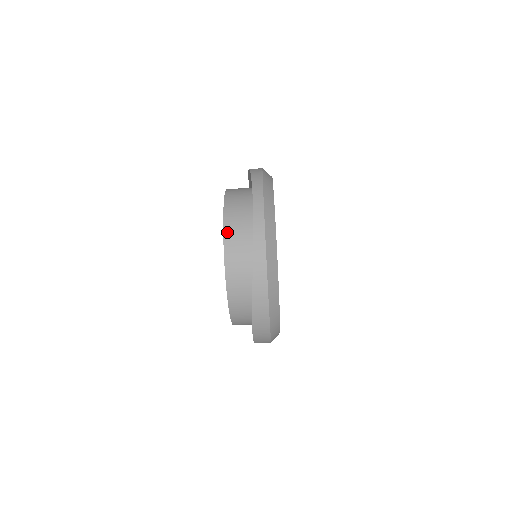
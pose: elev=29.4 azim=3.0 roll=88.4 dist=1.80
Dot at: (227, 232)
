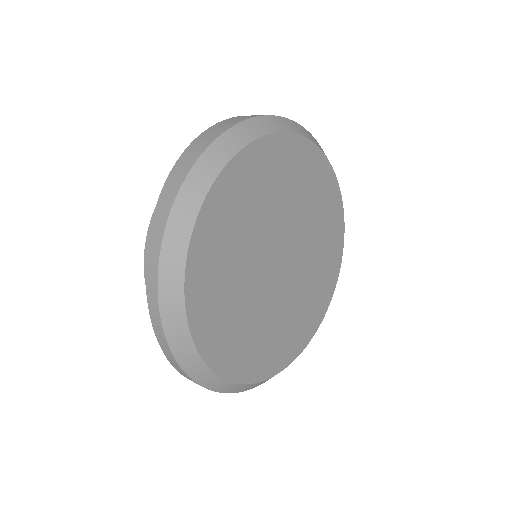
Dot at: occluded
